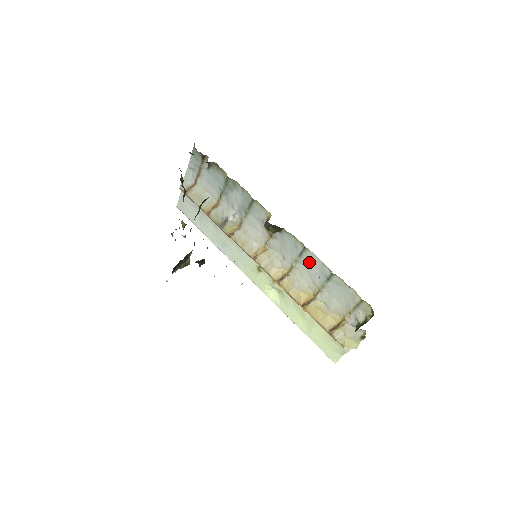
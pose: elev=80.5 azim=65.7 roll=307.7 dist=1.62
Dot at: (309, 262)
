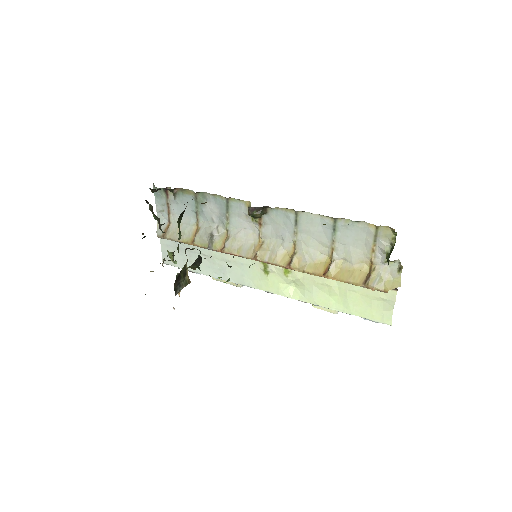
Dot at: (307, 225)
